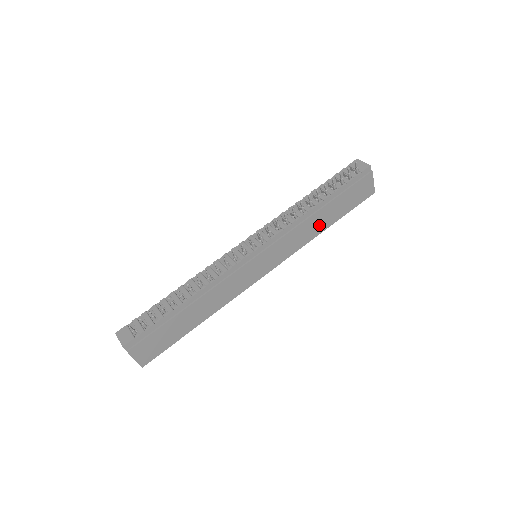
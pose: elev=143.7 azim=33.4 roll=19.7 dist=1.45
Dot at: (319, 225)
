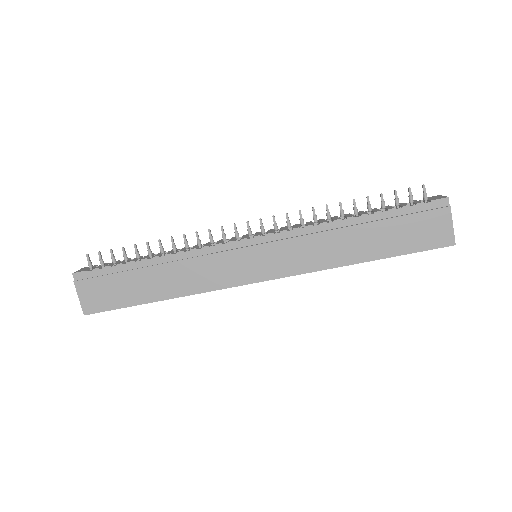
Dot at: (349, 250)
